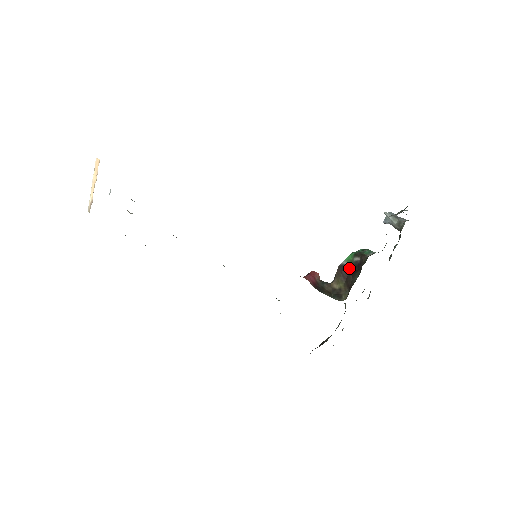
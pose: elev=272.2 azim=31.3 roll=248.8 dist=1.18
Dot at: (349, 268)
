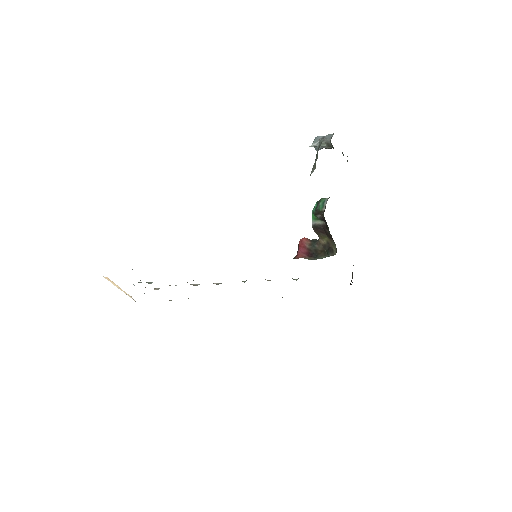
Dot at: (320, 224)
